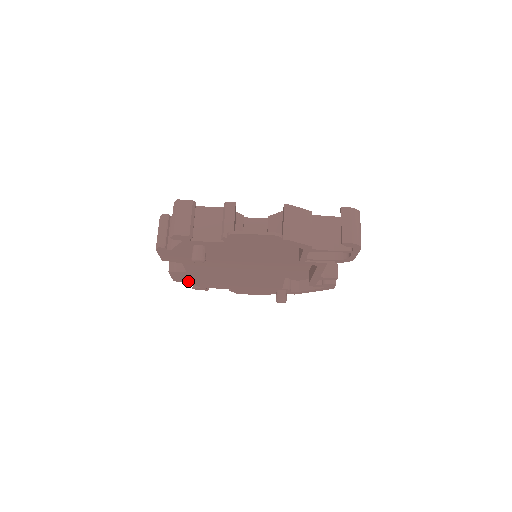
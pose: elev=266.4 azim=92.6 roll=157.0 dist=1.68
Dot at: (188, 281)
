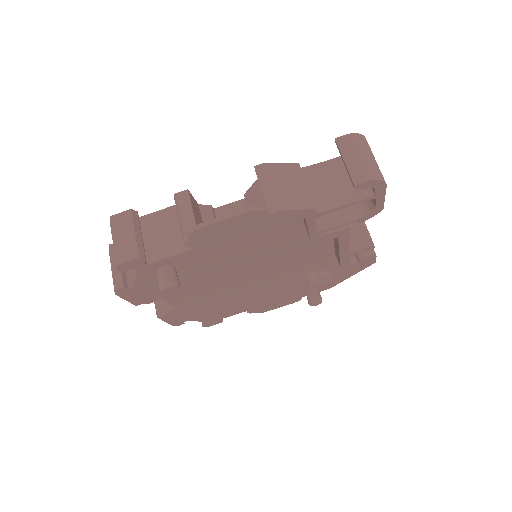
Dot at: (190, 320)
